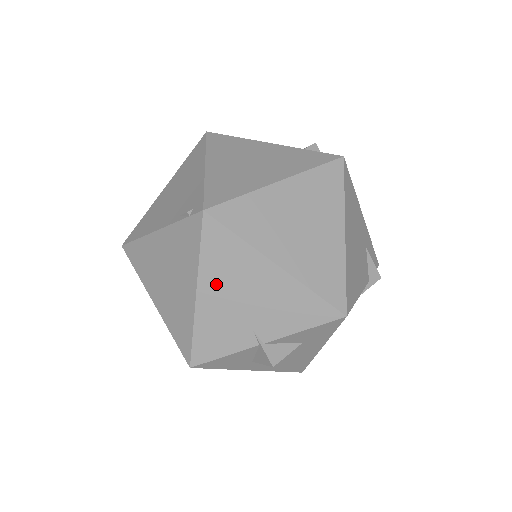
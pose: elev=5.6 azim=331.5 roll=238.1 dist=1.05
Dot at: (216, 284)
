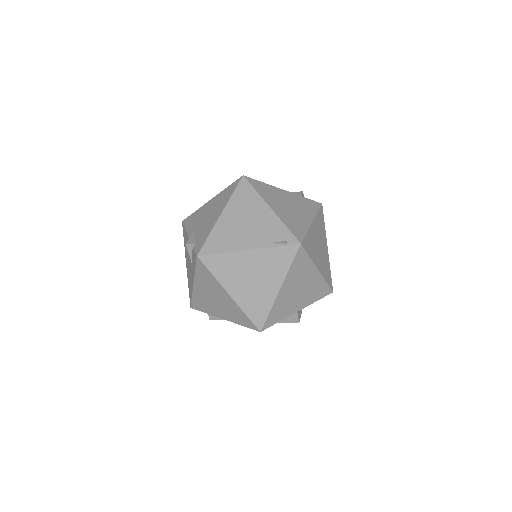
Dot at: (291, 282)
